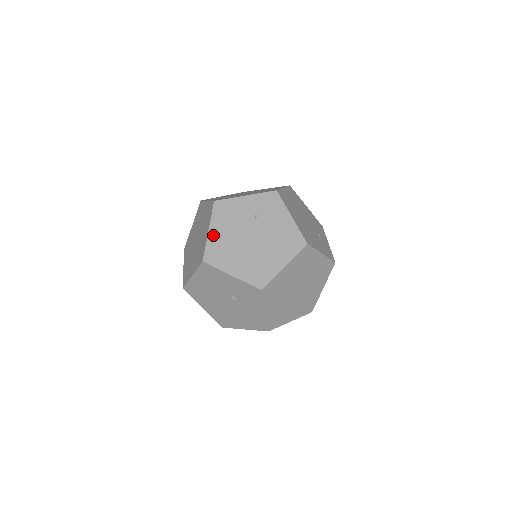
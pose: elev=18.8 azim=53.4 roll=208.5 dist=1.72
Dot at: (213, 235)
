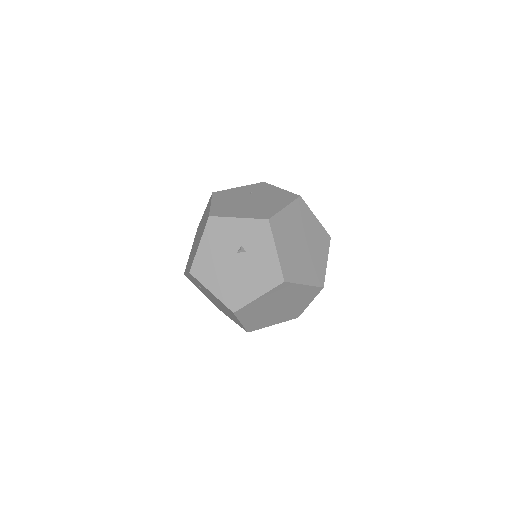
Dot at: (215, 204)
